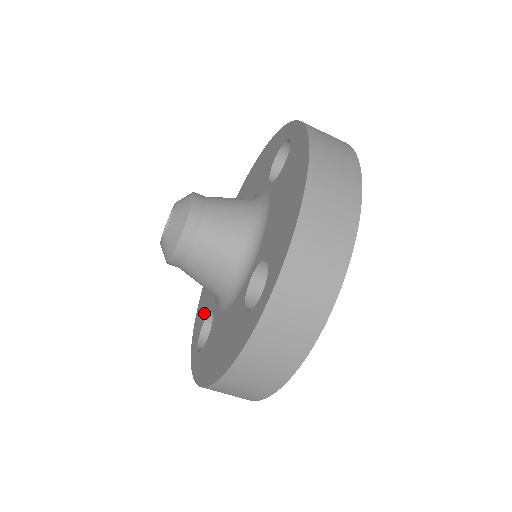
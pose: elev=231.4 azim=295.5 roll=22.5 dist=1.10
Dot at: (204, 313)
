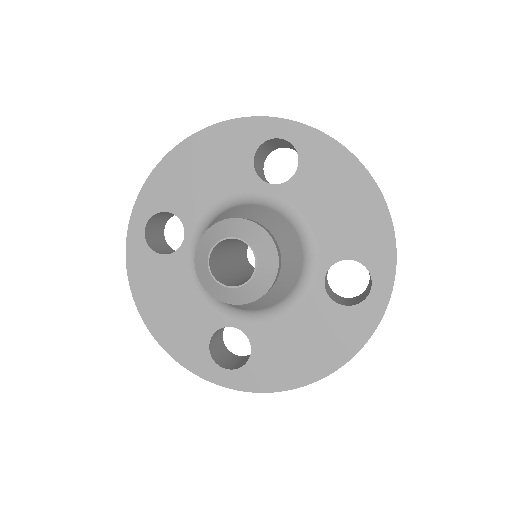
Dot at: (197, 334)
